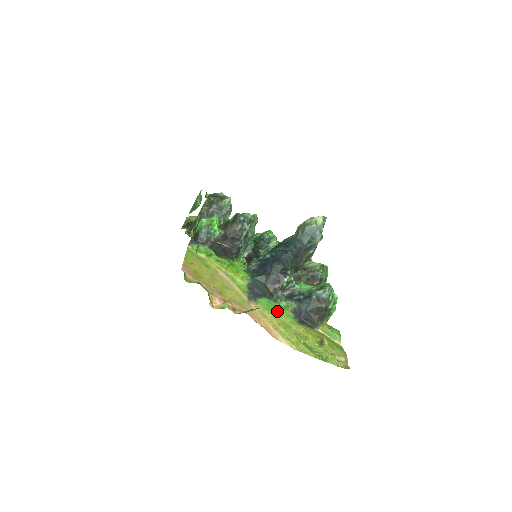
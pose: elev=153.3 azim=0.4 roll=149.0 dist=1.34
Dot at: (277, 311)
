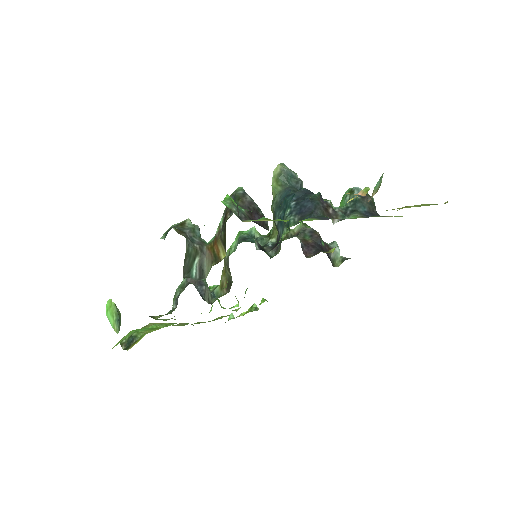
Dot at: occluded
